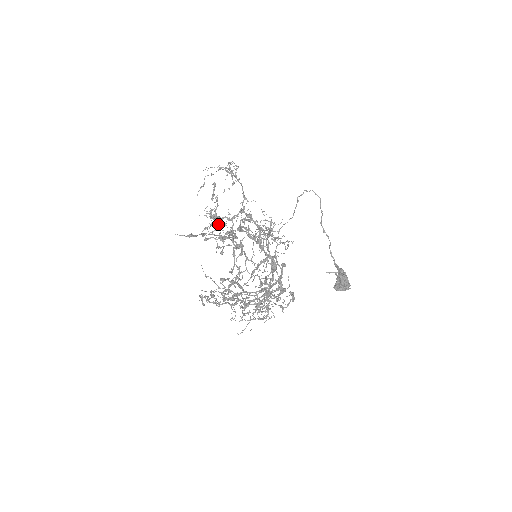
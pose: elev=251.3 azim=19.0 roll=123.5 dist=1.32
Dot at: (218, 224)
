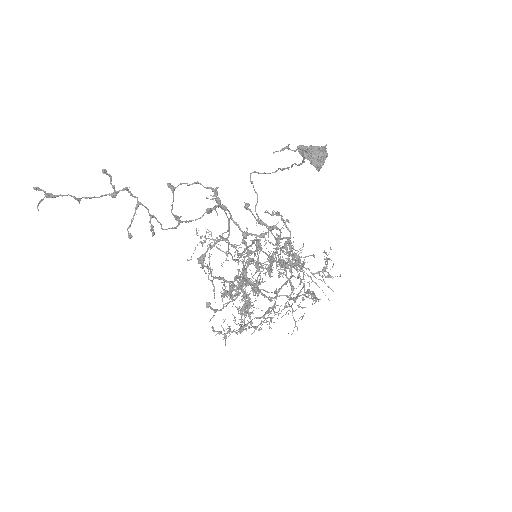
Dot at: occluded
